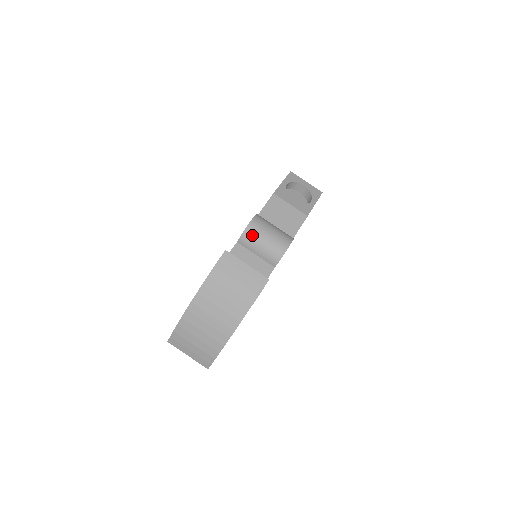
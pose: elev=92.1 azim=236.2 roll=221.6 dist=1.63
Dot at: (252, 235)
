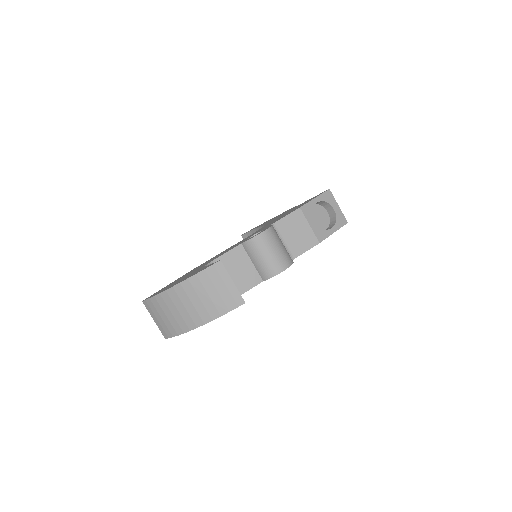
Dot at: (257, 246)
